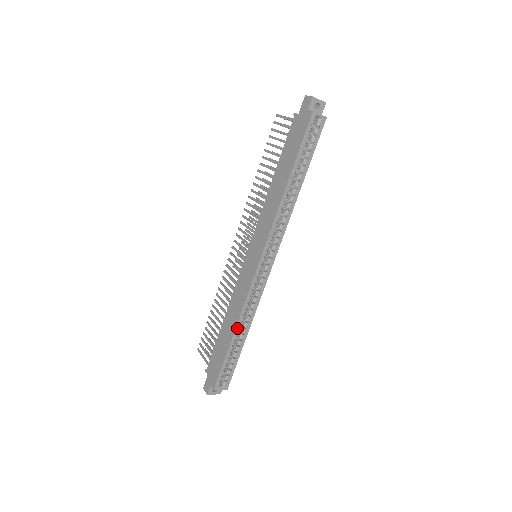
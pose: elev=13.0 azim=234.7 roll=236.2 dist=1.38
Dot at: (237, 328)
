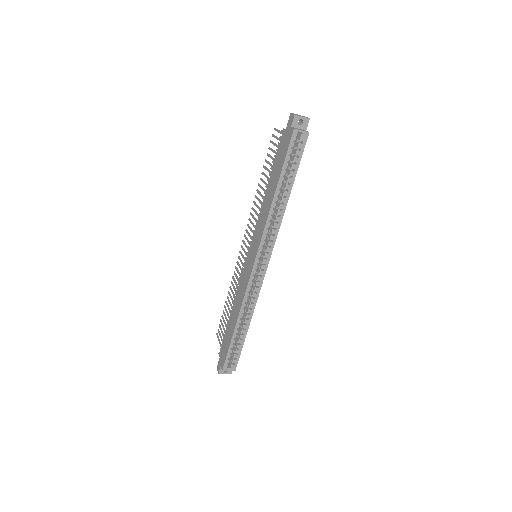
Dot at: (239, 319)
